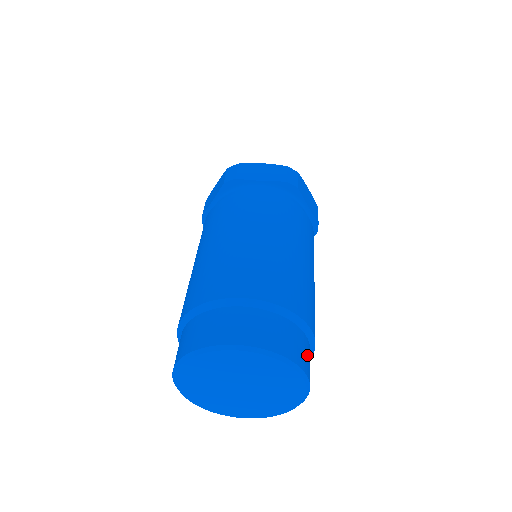
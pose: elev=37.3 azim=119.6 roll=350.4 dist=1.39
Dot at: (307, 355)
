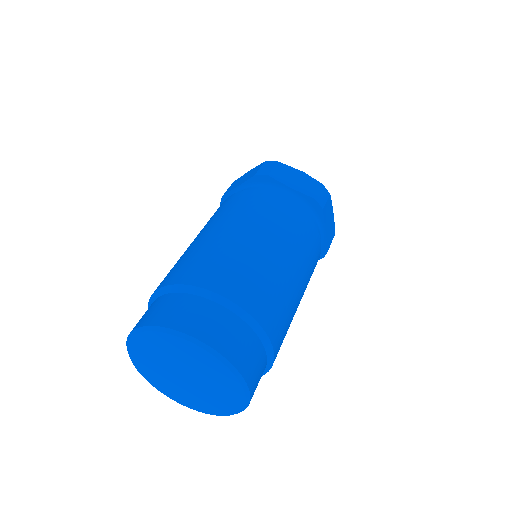
Dot at: (220, 326)
